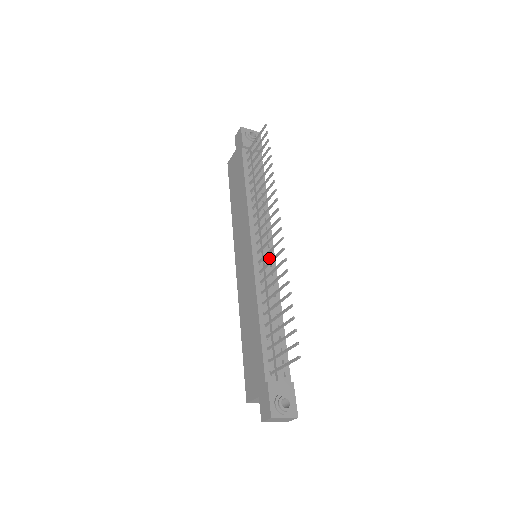
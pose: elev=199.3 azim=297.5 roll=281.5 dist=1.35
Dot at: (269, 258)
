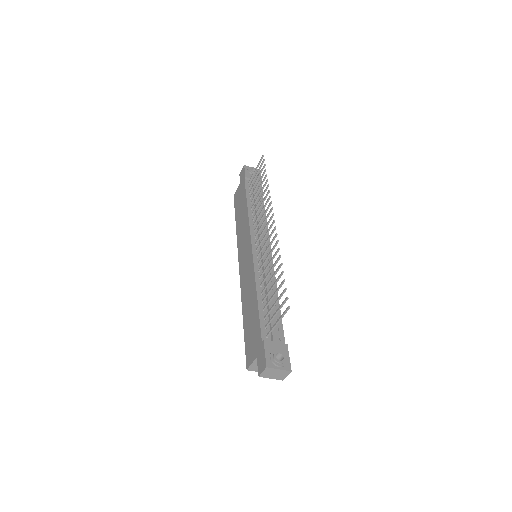
Dot at: occluded
